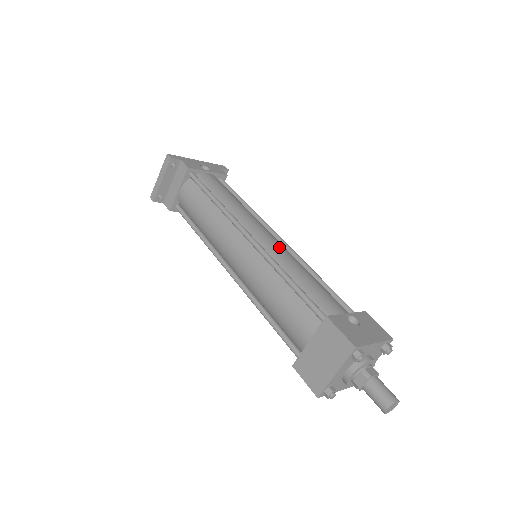
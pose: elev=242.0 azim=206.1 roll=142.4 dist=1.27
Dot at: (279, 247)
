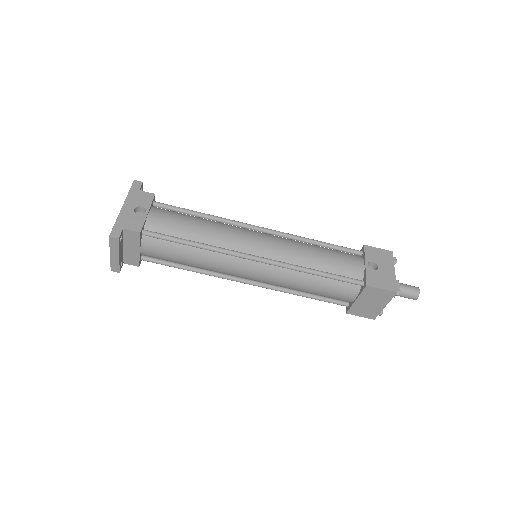
Dot at: (280, 246)
